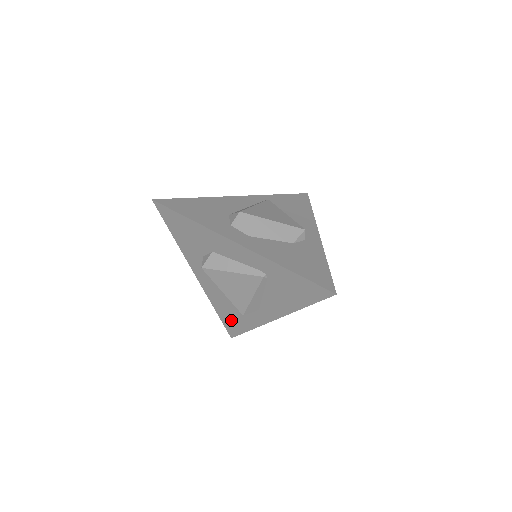
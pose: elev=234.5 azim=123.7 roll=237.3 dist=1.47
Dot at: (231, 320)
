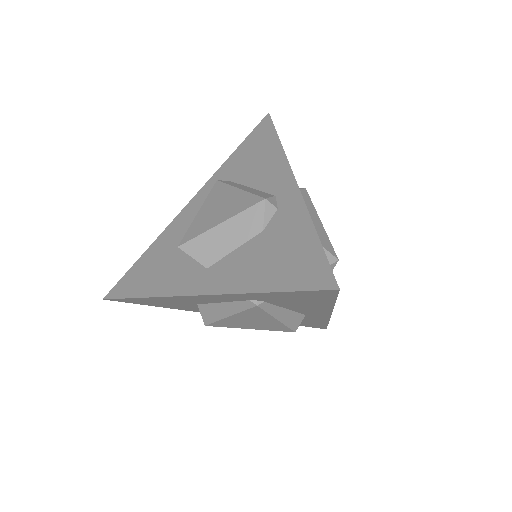
Dot at: occluded
